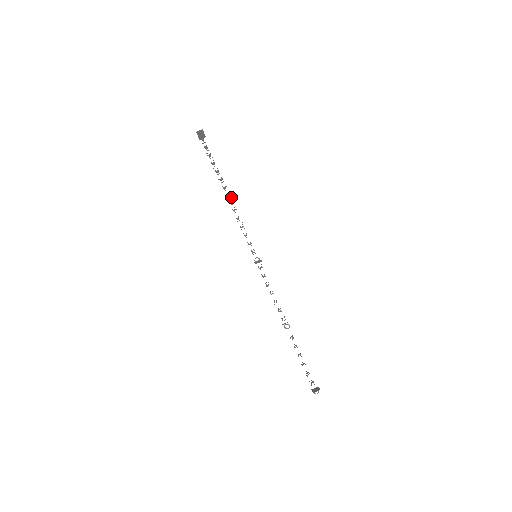
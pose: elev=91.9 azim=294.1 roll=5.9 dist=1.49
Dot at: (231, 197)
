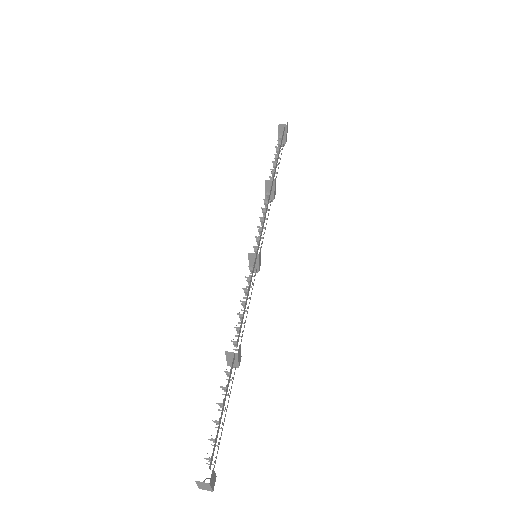
Dot at: (272, 195)
